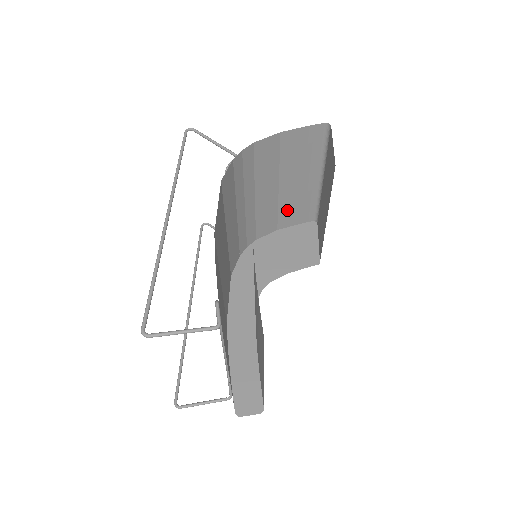
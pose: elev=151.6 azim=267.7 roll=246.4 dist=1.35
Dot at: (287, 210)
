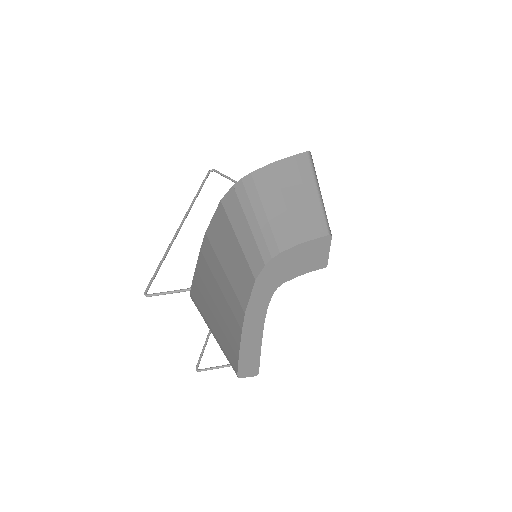
Dot at: (301, 226)
